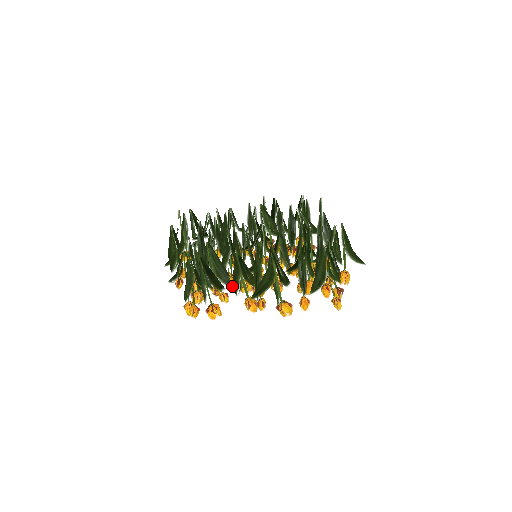
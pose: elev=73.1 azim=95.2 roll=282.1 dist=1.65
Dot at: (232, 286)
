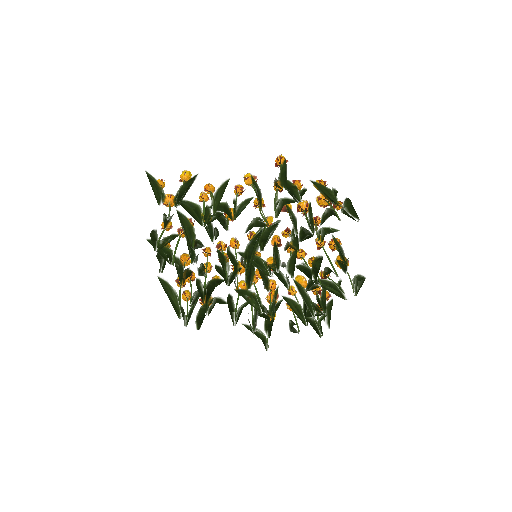
Dot at: occluded
